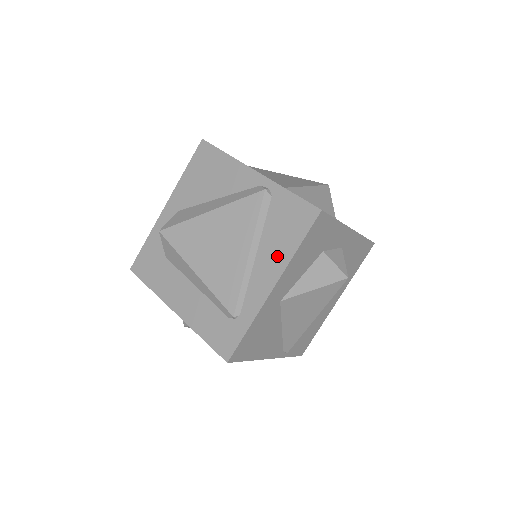
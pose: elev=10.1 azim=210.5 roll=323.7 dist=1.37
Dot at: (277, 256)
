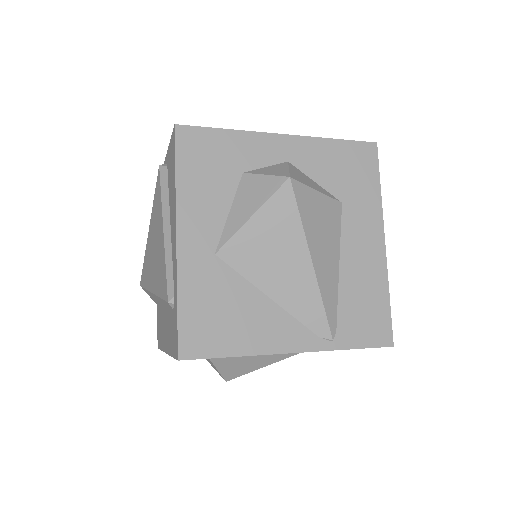
Dot at: (173, 205)
